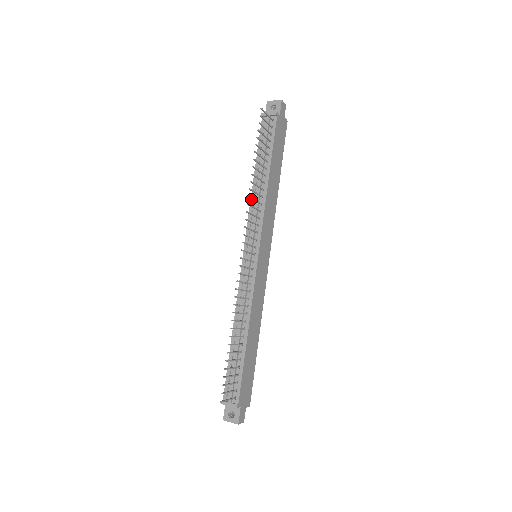
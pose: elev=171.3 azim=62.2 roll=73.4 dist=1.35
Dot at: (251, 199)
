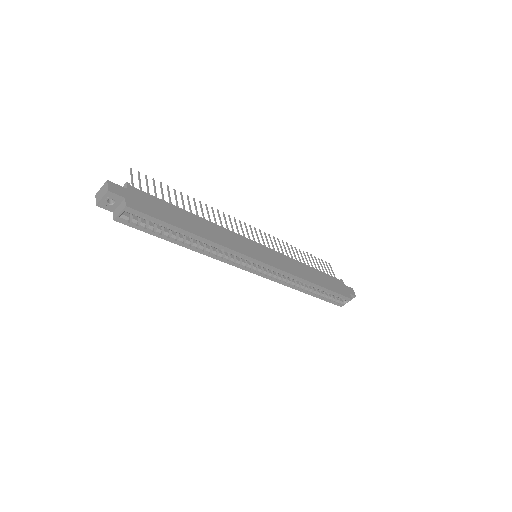
Dot at: occluded
